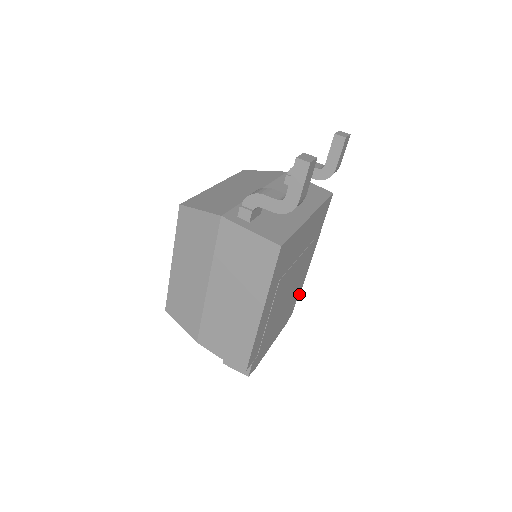
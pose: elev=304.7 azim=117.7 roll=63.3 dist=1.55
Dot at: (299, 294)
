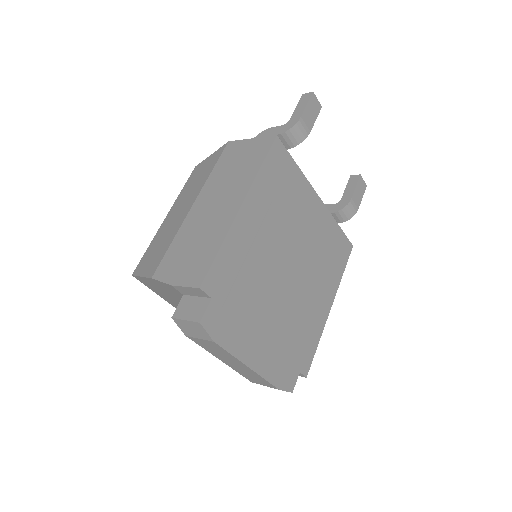
Dot at: (306, 369)
